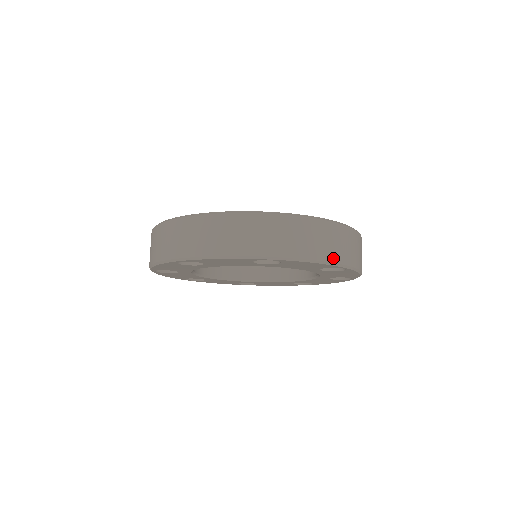
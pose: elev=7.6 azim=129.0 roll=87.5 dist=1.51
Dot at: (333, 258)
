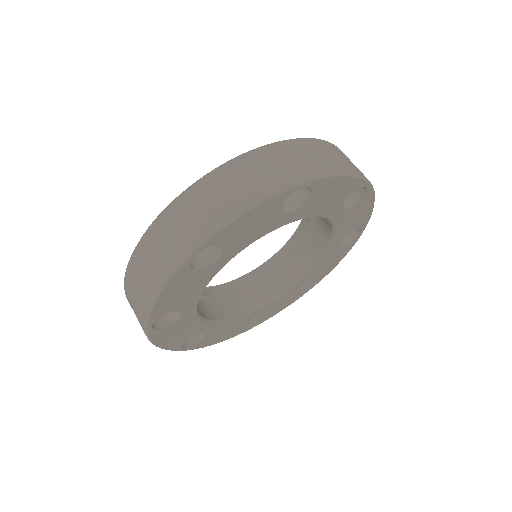
Dot at: (265, 190)
